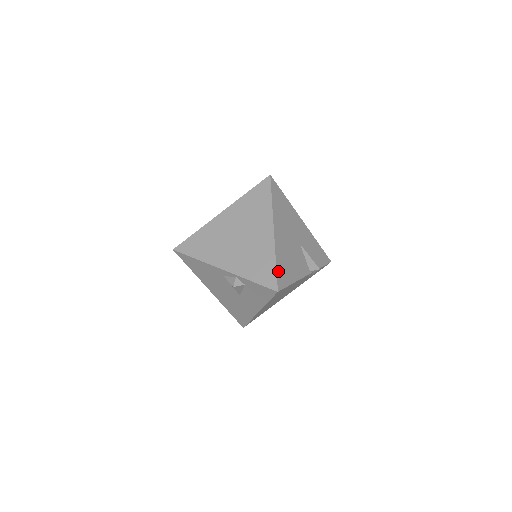
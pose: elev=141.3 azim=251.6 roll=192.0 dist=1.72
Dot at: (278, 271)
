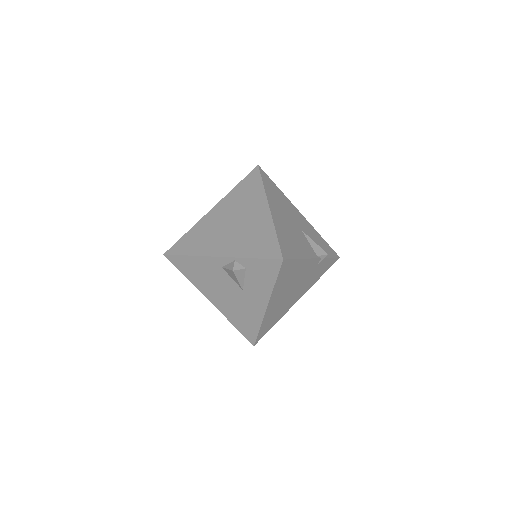
Dot at: (280, 242)
